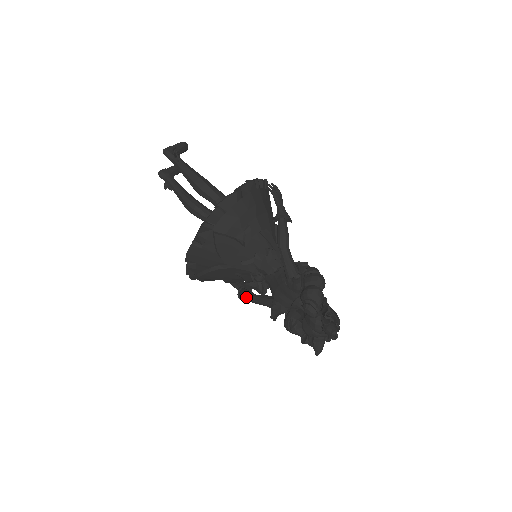
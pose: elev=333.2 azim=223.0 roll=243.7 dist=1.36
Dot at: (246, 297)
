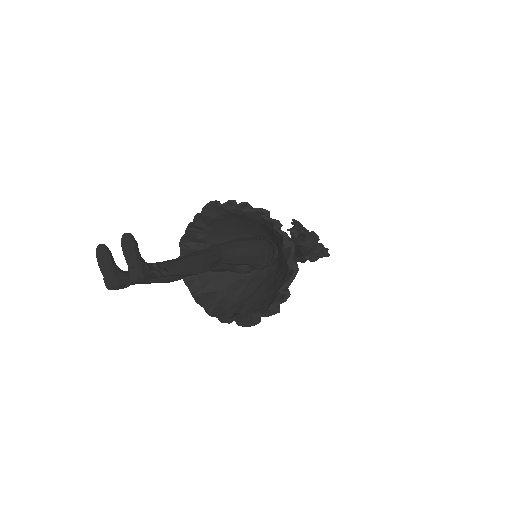
Dot at: occluded
